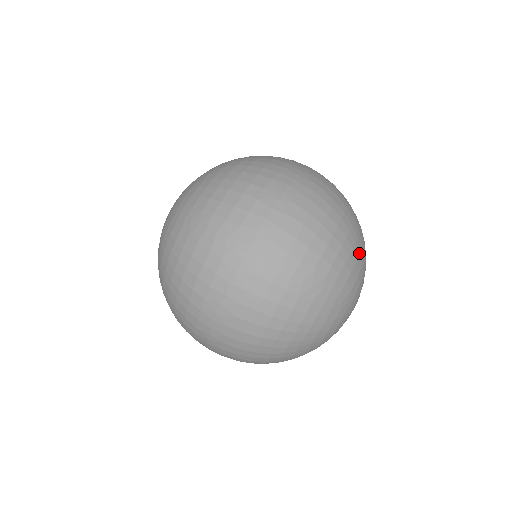
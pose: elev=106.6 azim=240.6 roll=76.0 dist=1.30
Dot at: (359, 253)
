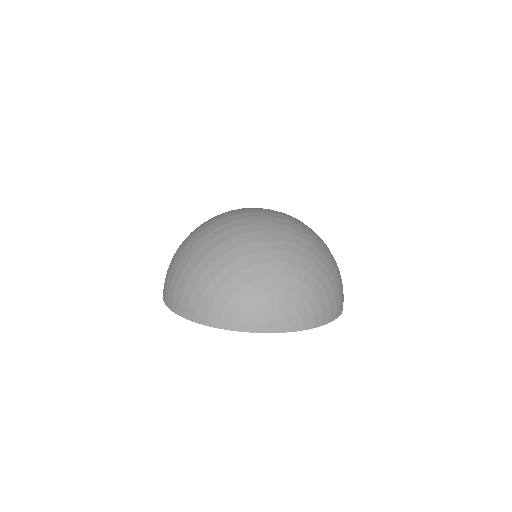
Dot at: (318, 279)
